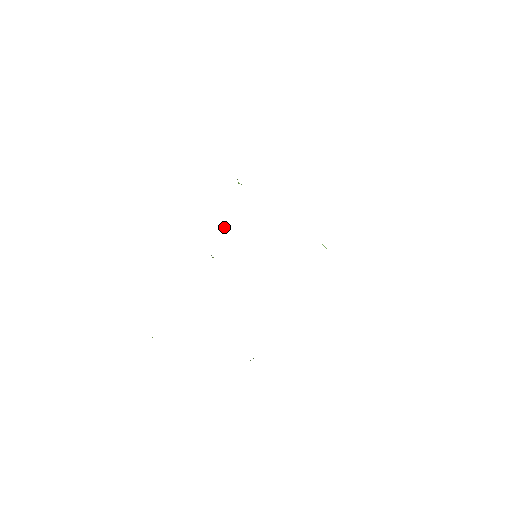
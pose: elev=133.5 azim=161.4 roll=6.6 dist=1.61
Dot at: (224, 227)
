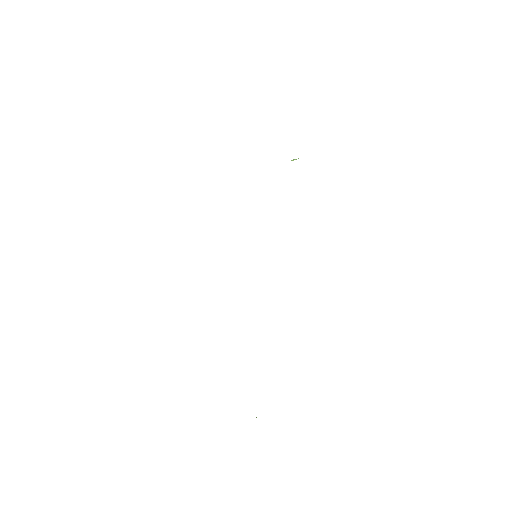
Dot at: occluded
